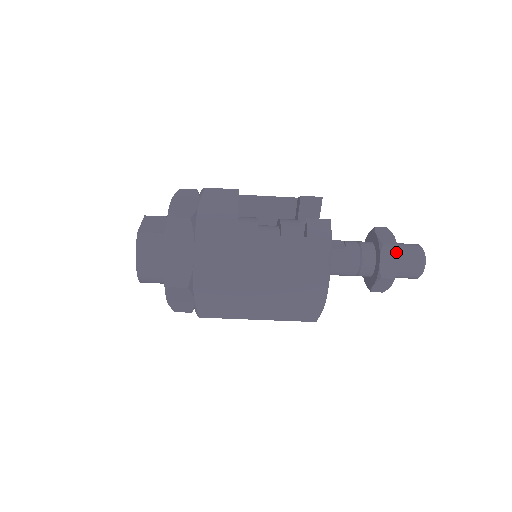
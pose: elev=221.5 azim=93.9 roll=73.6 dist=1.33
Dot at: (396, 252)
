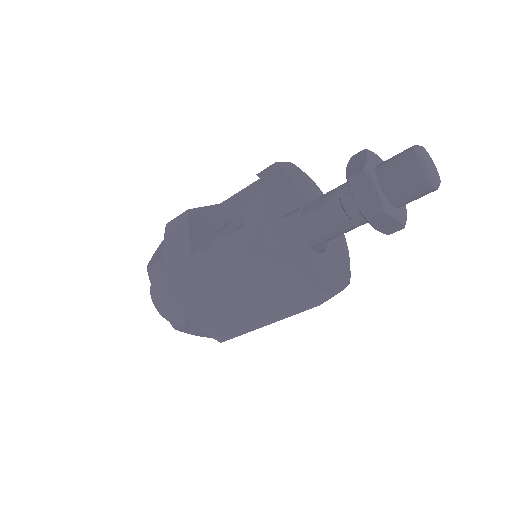
Dot at: (368, 180)
